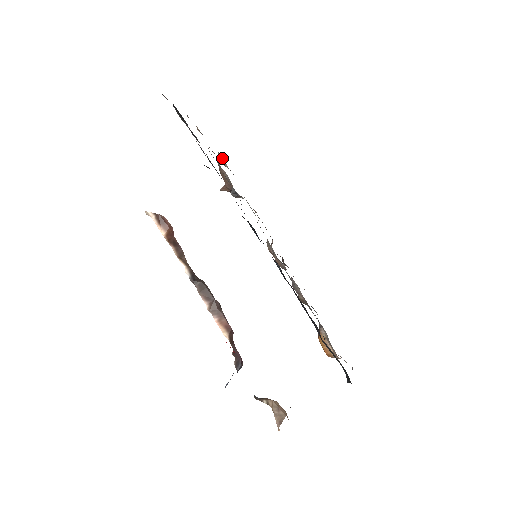
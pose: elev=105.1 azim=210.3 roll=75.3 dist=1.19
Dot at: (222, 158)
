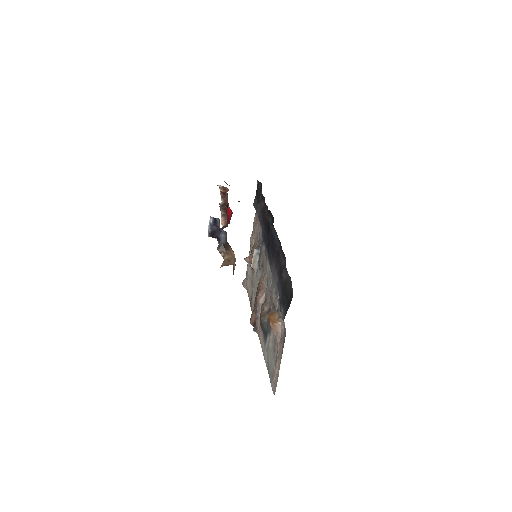
Dot at: (246, 281)
